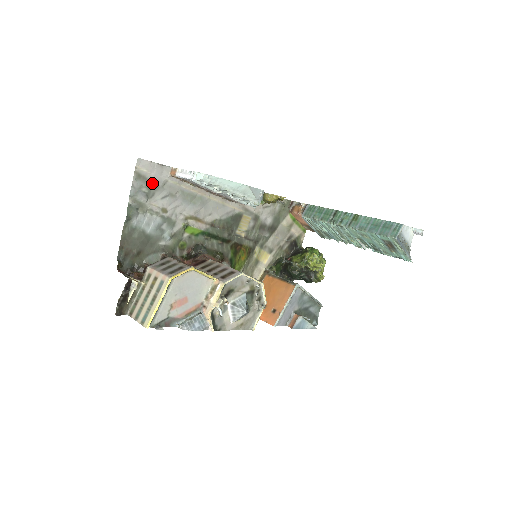
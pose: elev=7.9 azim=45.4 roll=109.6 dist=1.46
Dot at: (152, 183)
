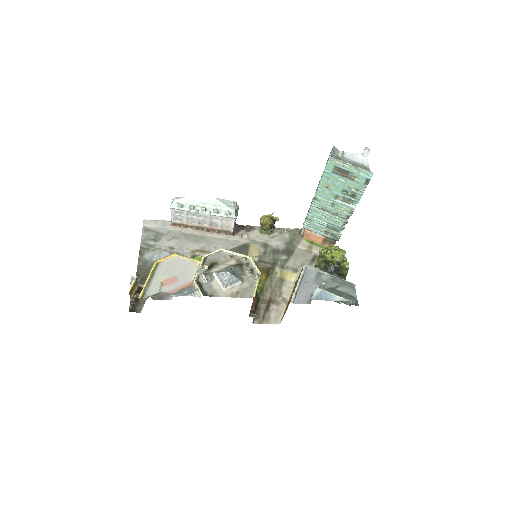
Dot at: (158, 233)
